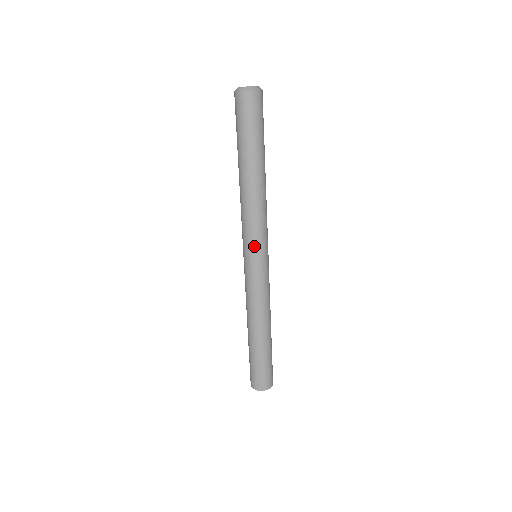
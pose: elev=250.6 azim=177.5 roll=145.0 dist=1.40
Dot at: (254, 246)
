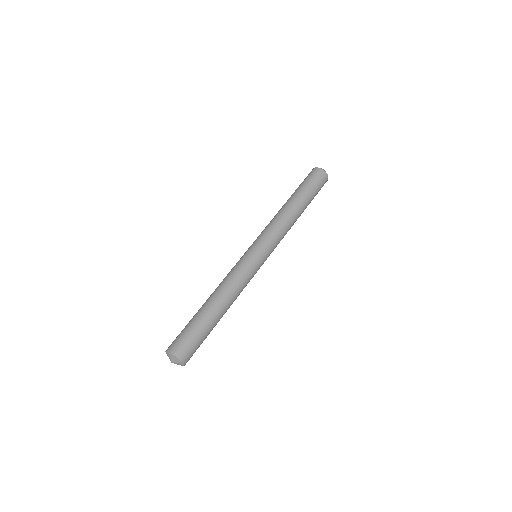
Dot at: (255, 241)
